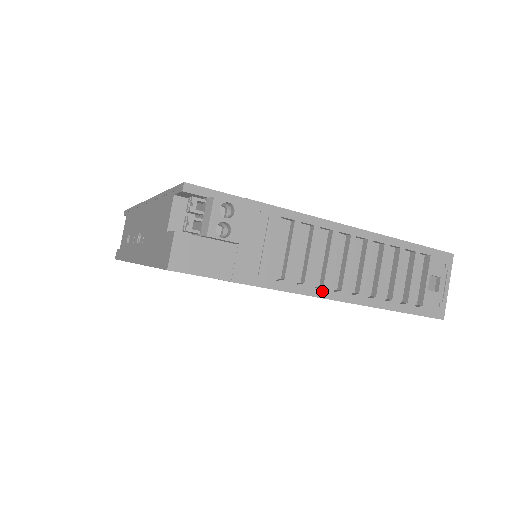
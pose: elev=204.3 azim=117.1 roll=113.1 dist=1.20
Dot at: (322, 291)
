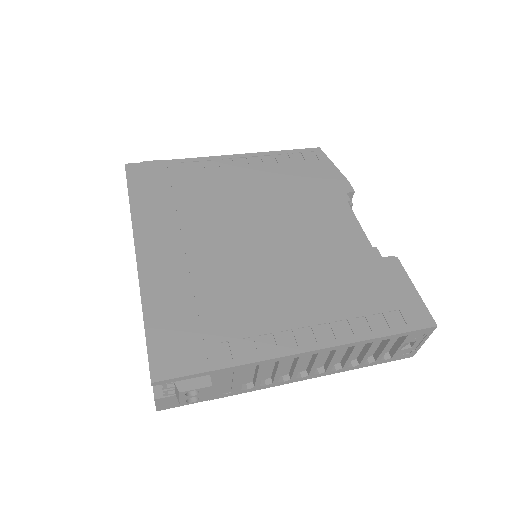
Dot at: (290, 381)
